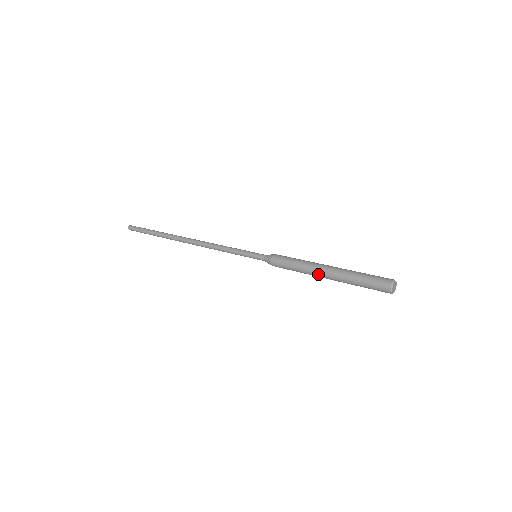
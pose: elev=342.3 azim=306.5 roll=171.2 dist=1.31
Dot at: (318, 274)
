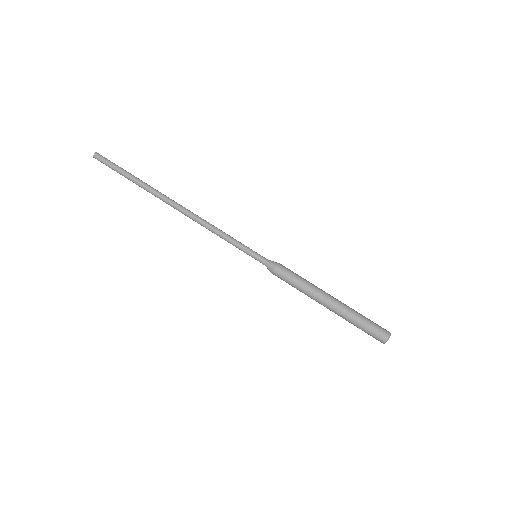
Dot at: (320, 303)
